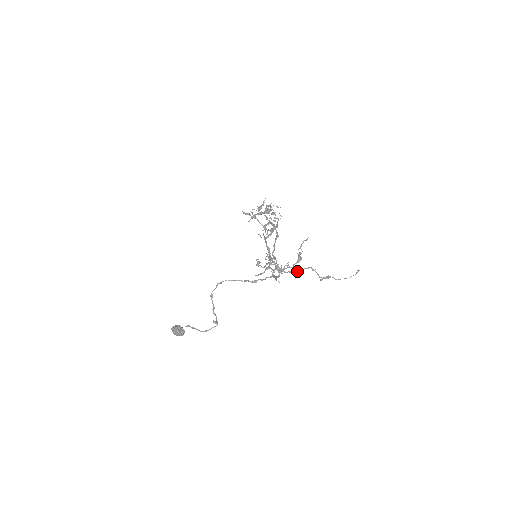
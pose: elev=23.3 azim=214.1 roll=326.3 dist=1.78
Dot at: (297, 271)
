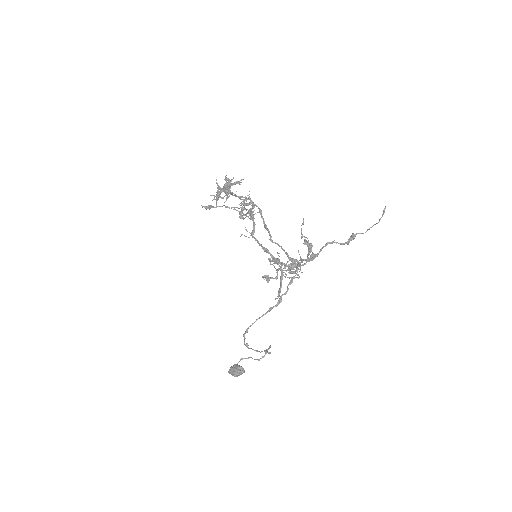
Dot at: (315, 256)
